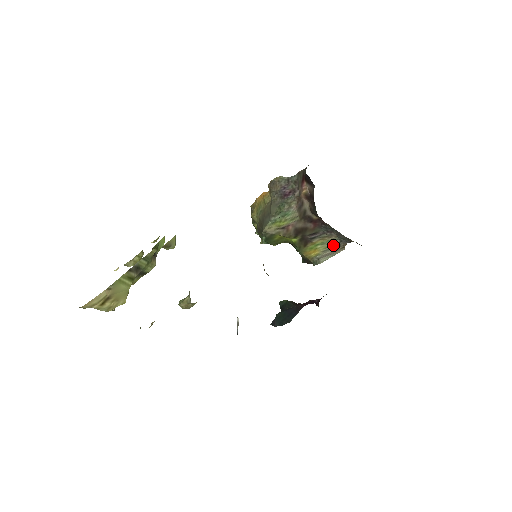
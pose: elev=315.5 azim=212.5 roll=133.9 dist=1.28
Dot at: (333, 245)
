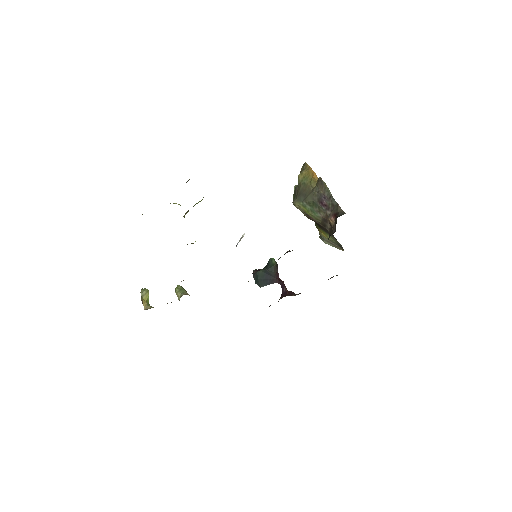
Dot at: (338, 244)
